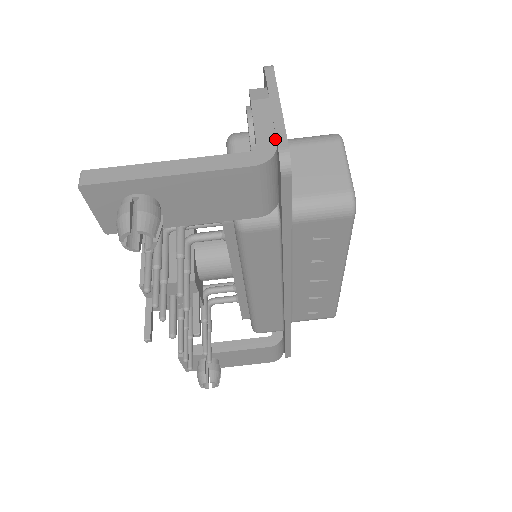
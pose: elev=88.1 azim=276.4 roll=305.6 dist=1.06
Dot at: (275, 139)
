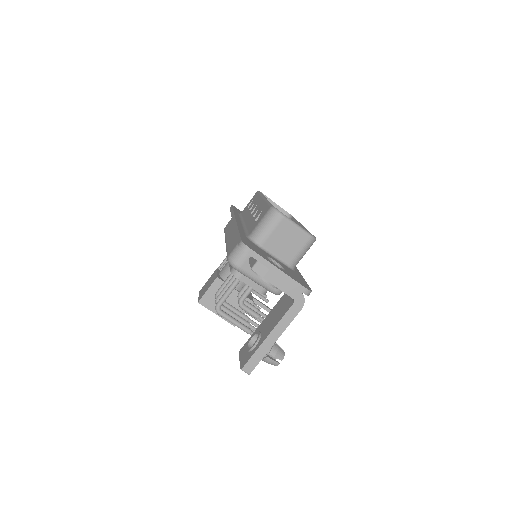
Dot at: (296, 289)
